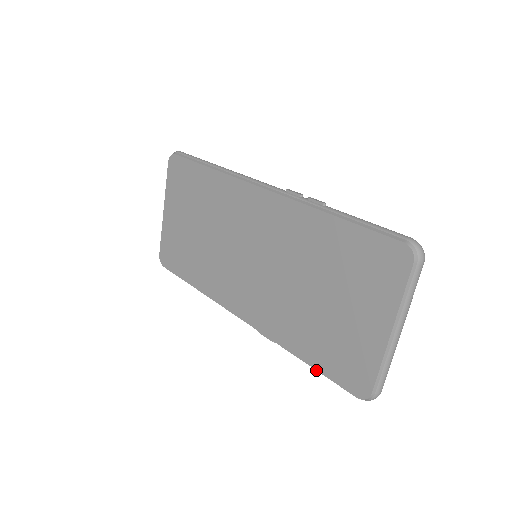
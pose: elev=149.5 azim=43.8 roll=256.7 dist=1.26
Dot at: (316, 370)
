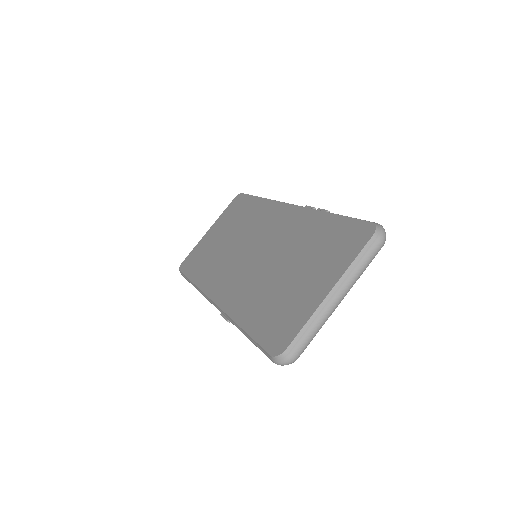
Dot at: (249, 335)
